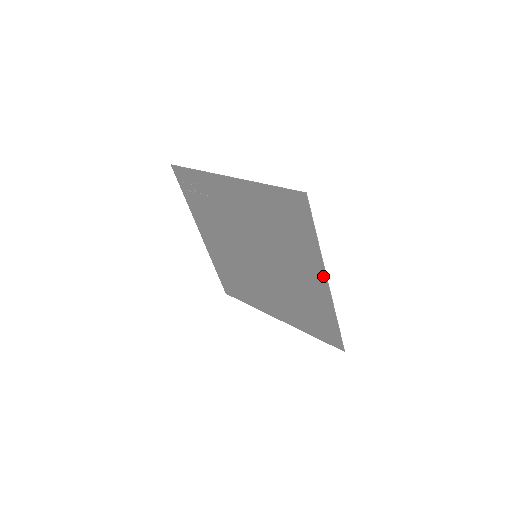
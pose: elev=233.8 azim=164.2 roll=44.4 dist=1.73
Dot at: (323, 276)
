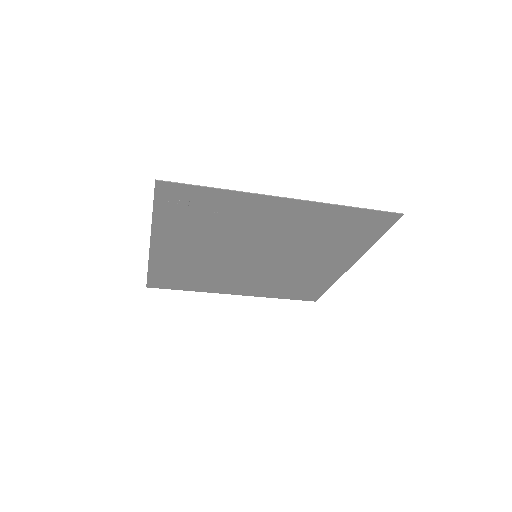
Dot at: (351, 263)
